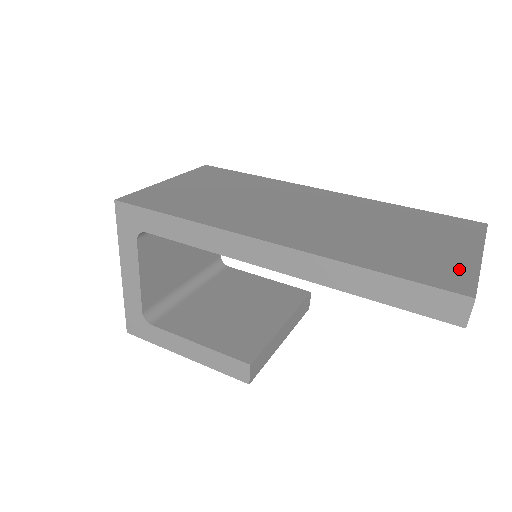
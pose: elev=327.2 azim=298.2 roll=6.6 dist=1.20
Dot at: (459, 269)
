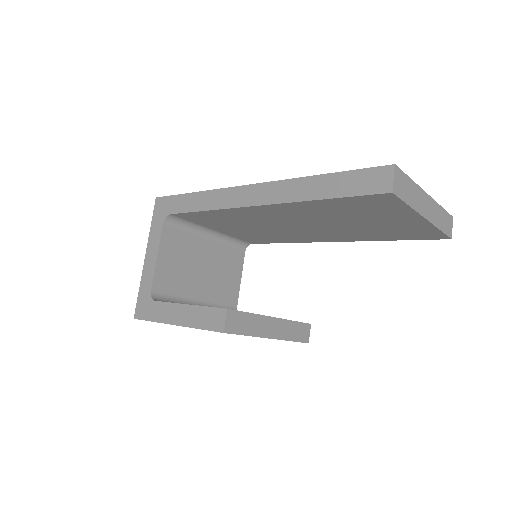
Dot at: occluded
